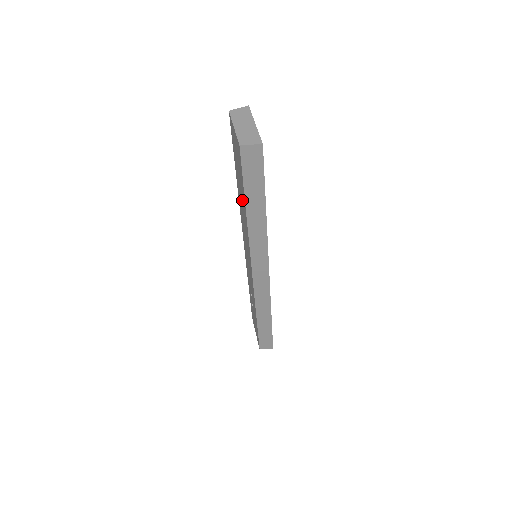
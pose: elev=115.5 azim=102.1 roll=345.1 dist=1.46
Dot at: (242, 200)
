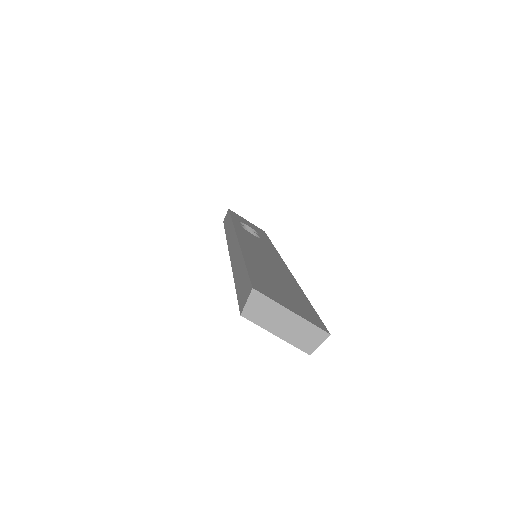
Dot at: occluded
